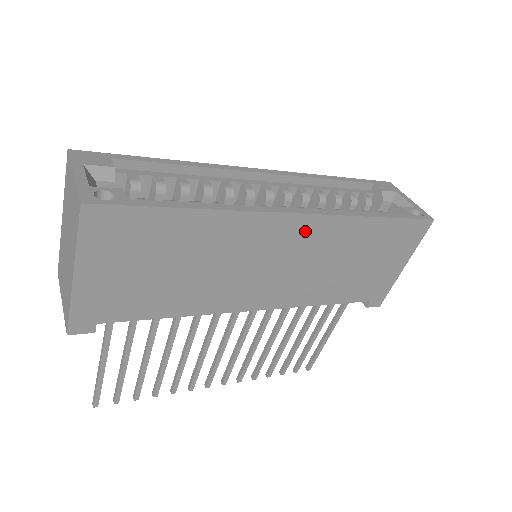
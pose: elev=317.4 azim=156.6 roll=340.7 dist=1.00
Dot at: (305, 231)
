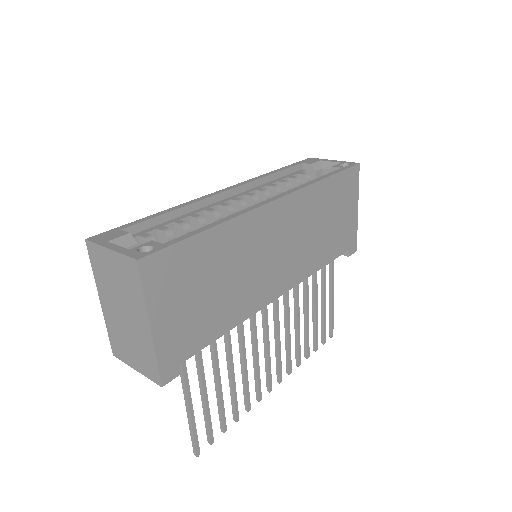
Dot at: (286, 212)
